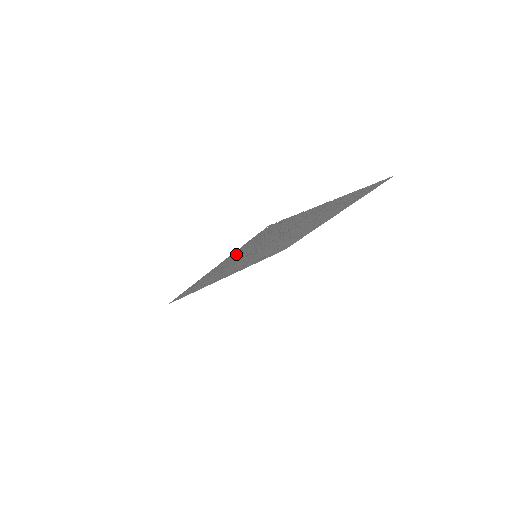
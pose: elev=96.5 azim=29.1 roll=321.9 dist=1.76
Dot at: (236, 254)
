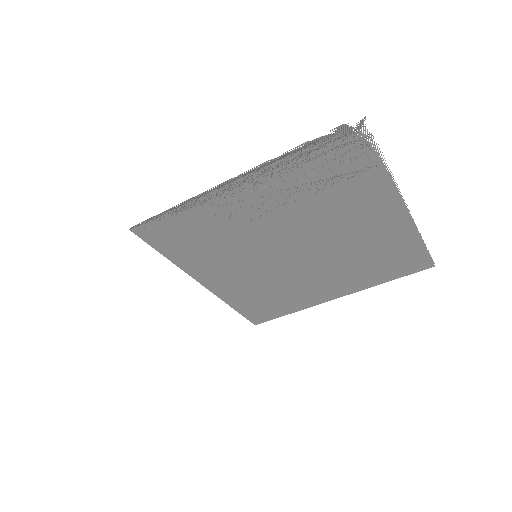
Dot at: (279, 171)
